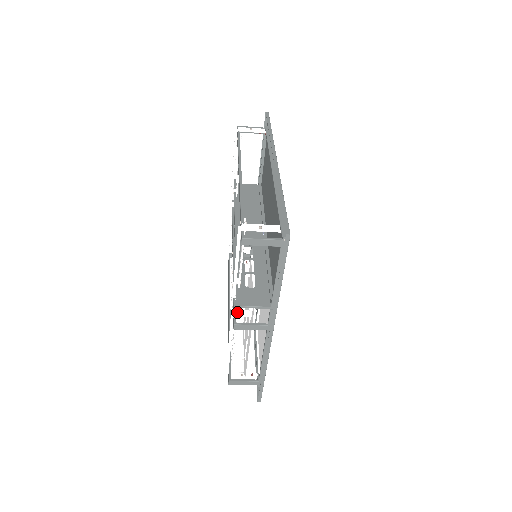
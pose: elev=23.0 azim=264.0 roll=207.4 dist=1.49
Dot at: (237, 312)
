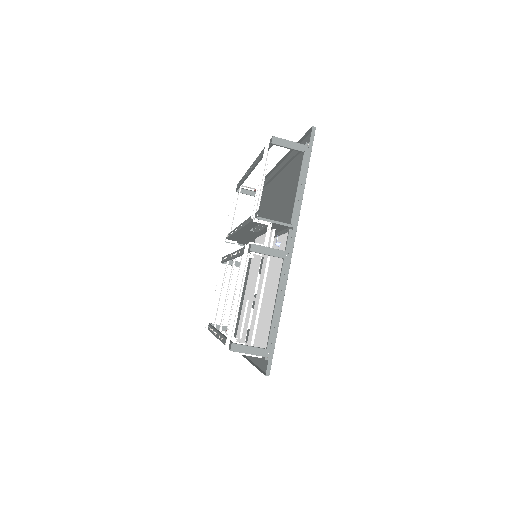
Dot at: occluded
